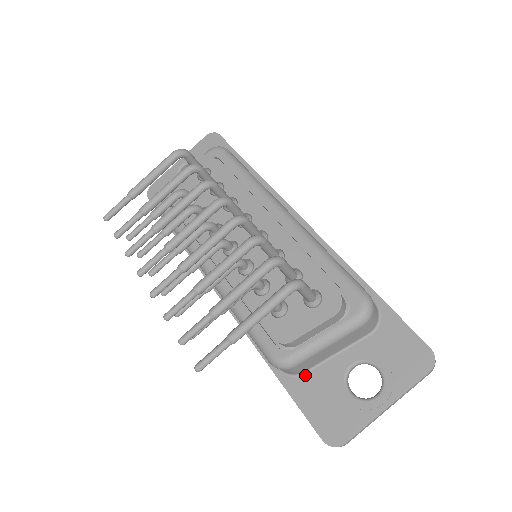
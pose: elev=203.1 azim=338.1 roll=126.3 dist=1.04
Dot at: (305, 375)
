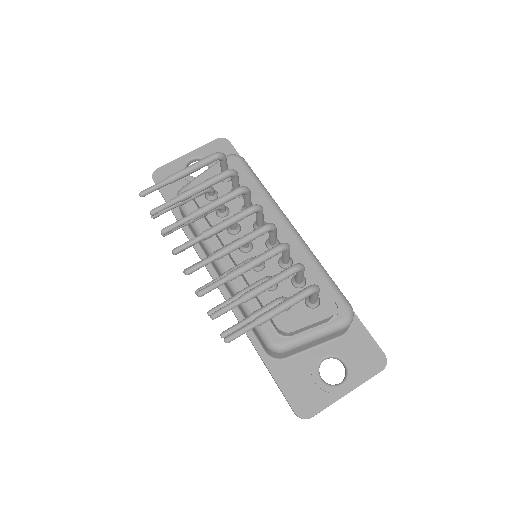
Dot at: (286, 360)
